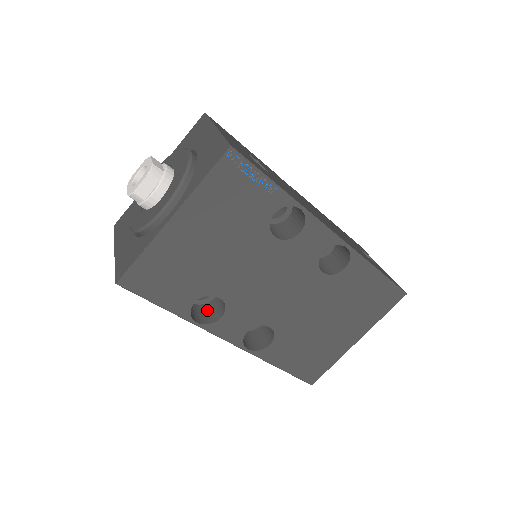
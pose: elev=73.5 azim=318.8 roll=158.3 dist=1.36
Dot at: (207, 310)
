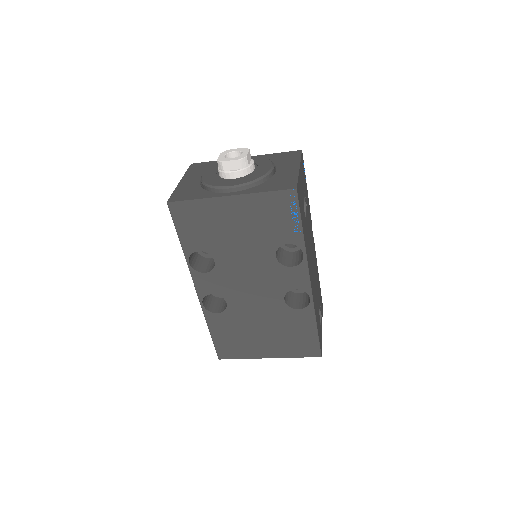
Dot at: (201, 261)
